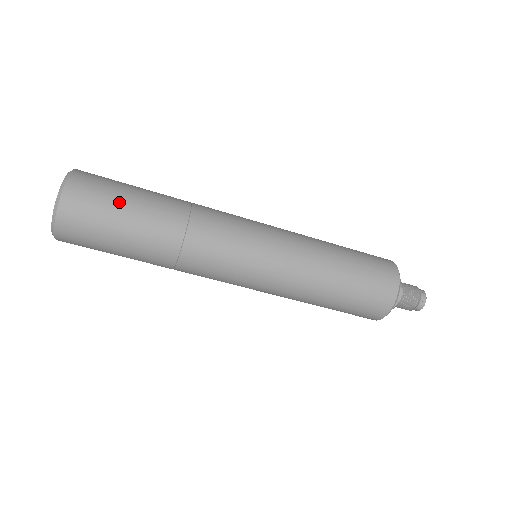
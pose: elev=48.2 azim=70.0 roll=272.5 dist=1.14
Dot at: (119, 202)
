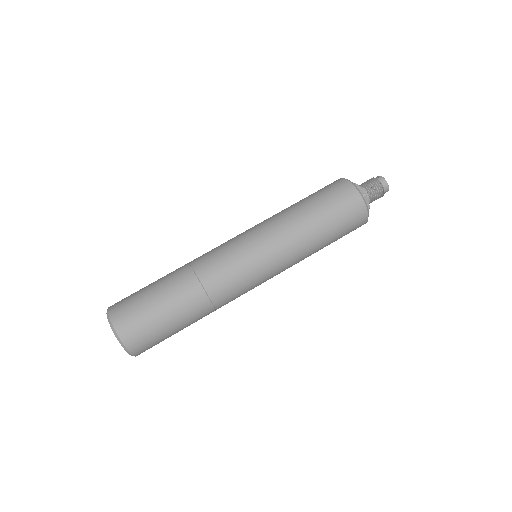
Dot at: (143, 290)
